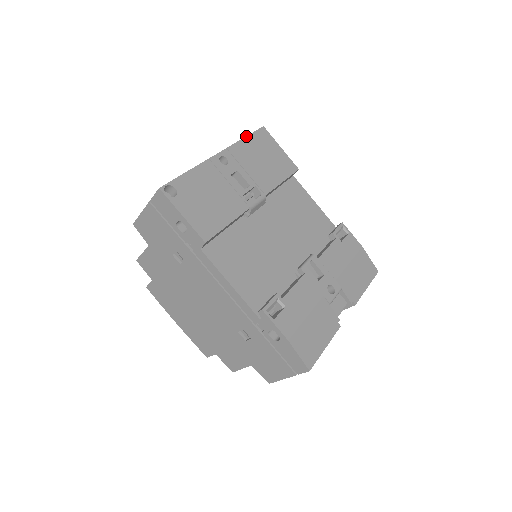
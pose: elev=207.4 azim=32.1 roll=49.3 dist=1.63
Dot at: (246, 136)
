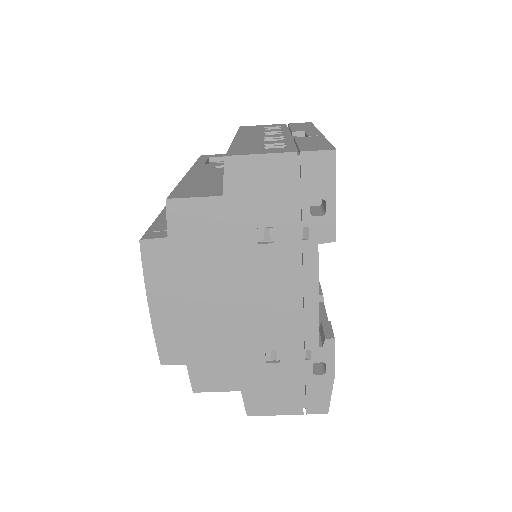
Dot at: occluded
